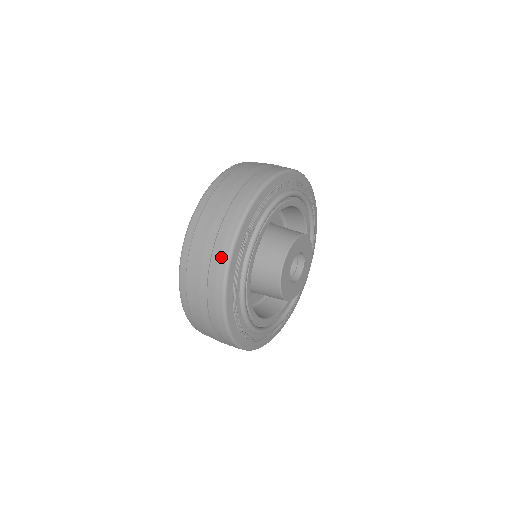
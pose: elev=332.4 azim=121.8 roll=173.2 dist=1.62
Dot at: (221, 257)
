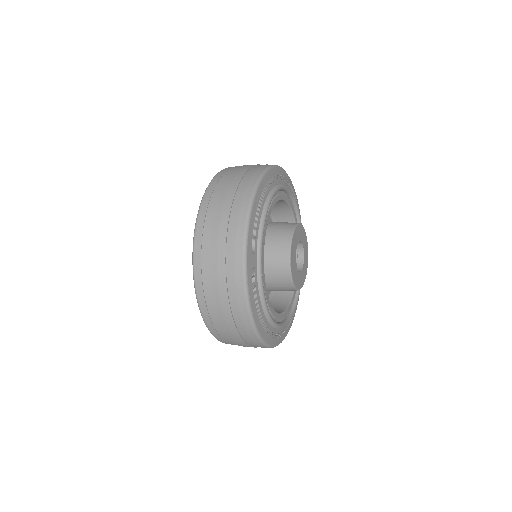
Dot at: (243, 318)
